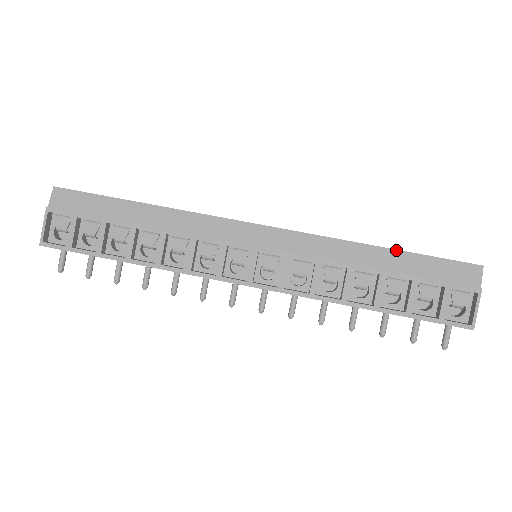
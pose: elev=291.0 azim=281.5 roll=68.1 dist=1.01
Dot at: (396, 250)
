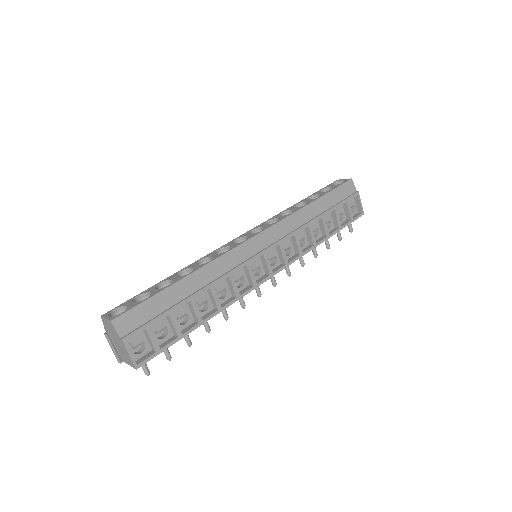
Dot at: (319, 198)
